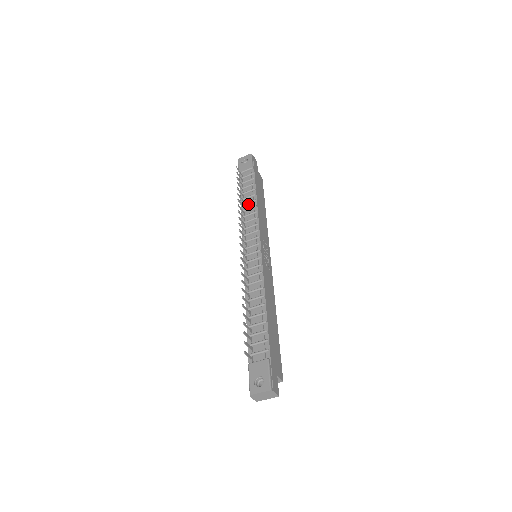
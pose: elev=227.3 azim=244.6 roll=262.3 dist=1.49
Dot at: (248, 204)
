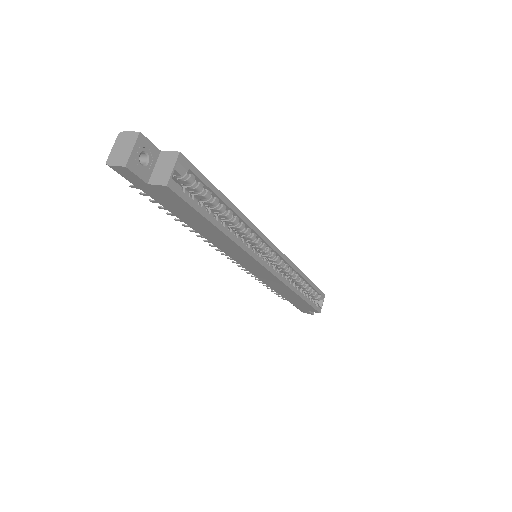
Dot at: occluded
